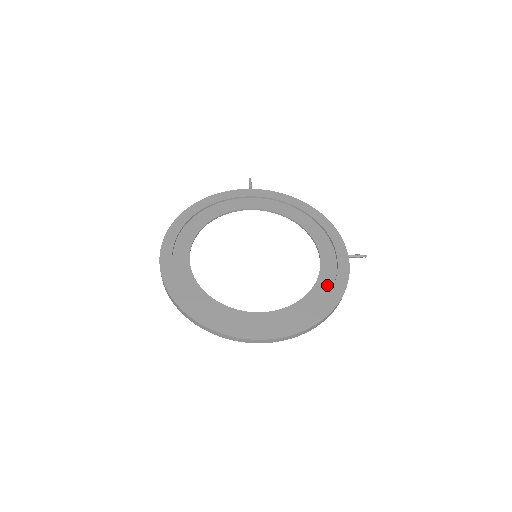
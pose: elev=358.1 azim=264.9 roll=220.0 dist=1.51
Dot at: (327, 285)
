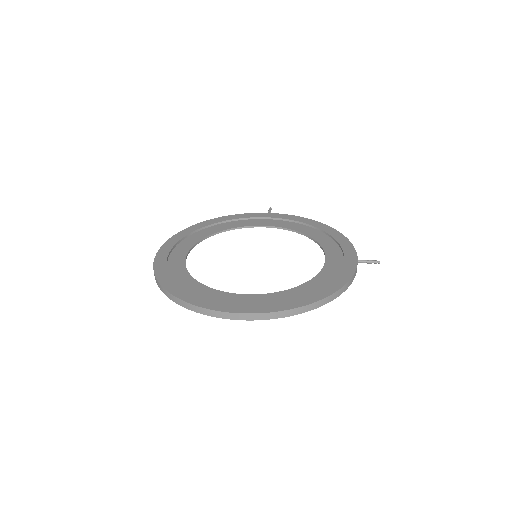
Dot at: (327, 279)
